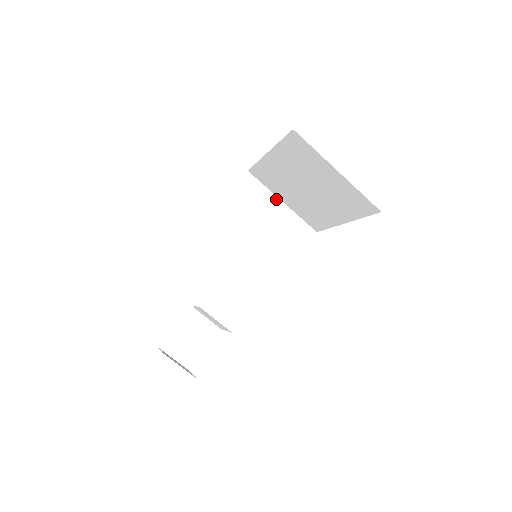
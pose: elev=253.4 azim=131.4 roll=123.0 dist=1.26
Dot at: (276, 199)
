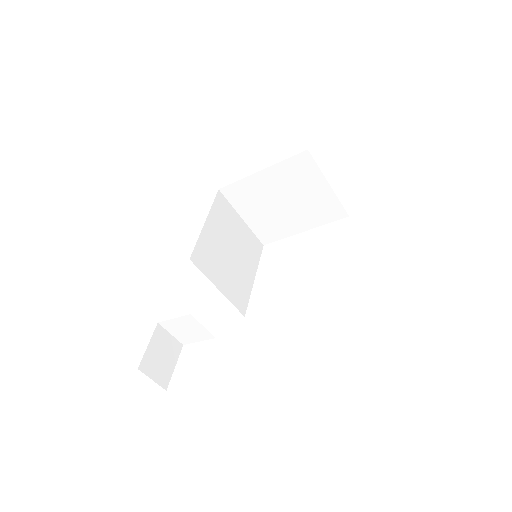
Dot at: (238, 216)
